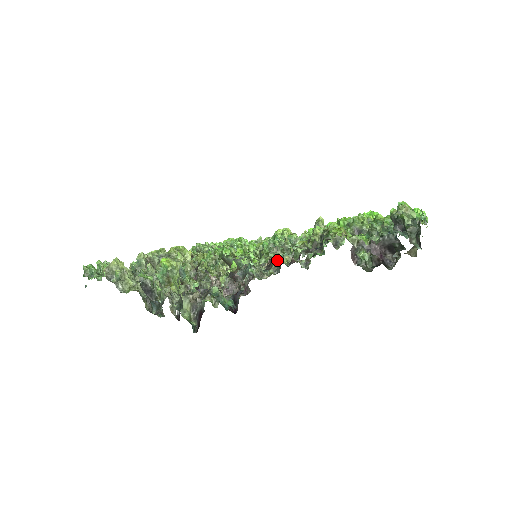
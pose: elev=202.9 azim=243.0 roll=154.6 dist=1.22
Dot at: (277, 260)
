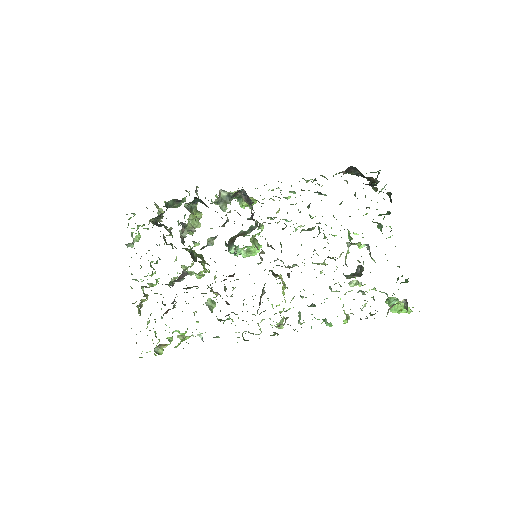
Dot at: occluded
